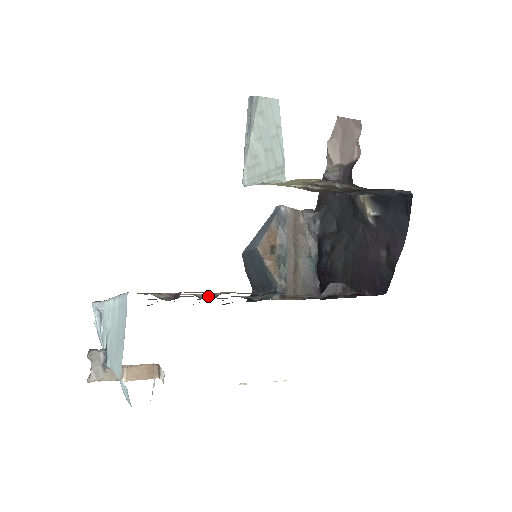
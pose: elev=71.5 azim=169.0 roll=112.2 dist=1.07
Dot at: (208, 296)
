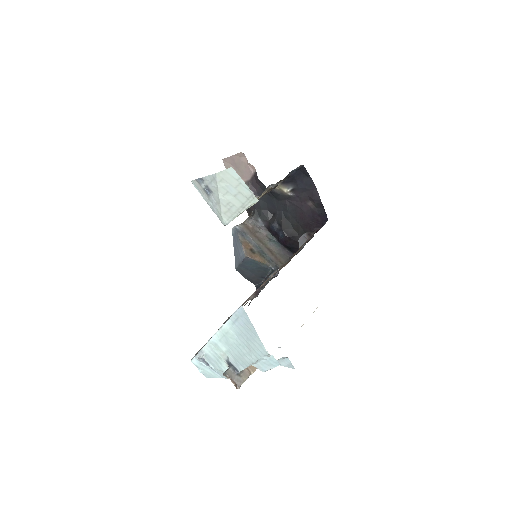
Dot at: (261, 287)
